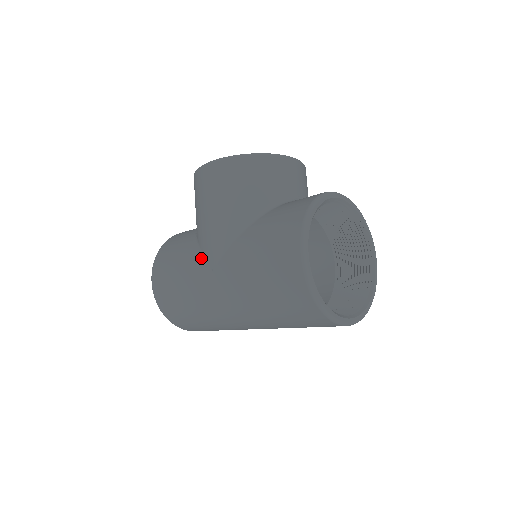
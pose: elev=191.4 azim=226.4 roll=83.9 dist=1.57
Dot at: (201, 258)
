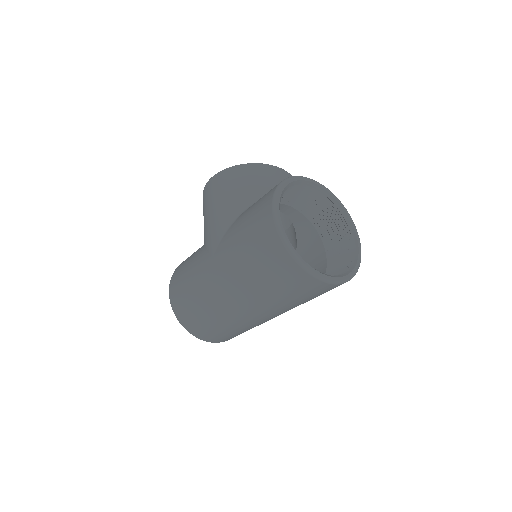
Dot at: (204, 253)
